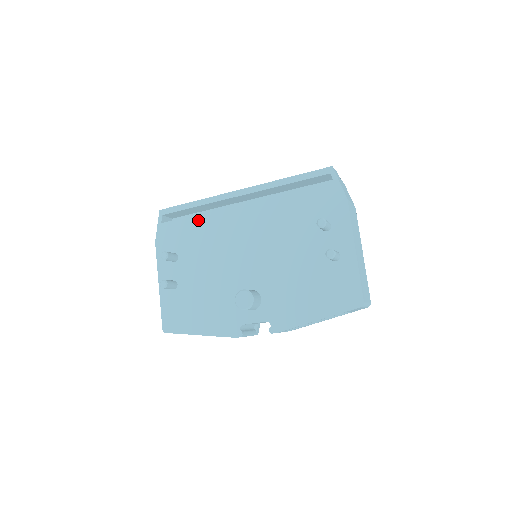
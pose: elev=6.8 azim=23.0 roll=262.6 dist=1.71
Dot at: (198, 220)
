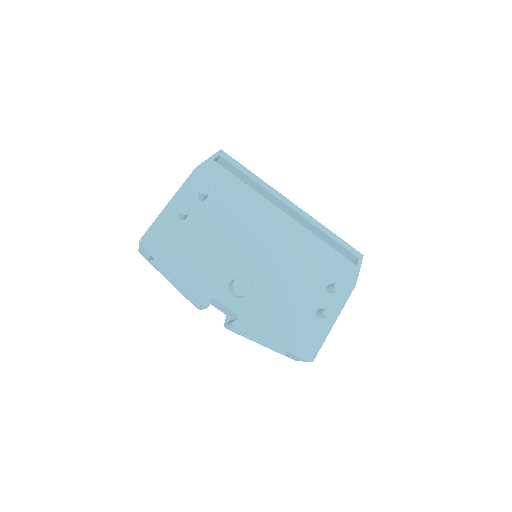
Dot at: (246, 190)
